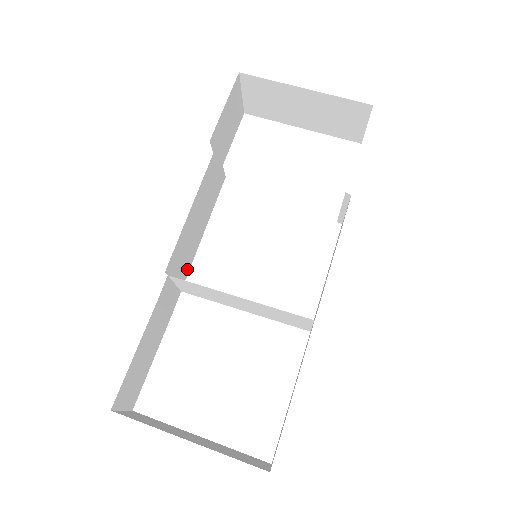
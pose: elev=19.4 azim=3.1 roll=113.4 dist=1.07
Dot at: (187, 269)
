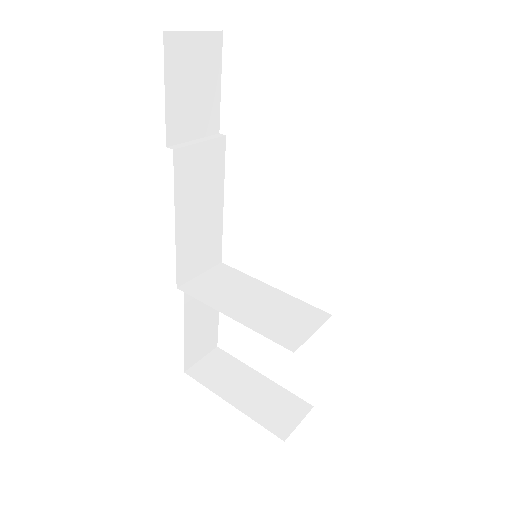
Dot at: (217, 246)
